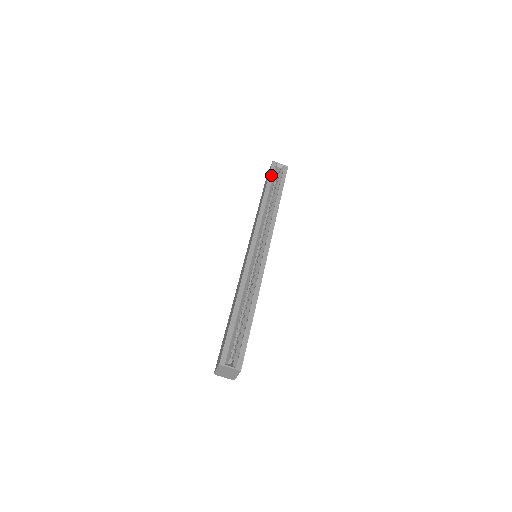
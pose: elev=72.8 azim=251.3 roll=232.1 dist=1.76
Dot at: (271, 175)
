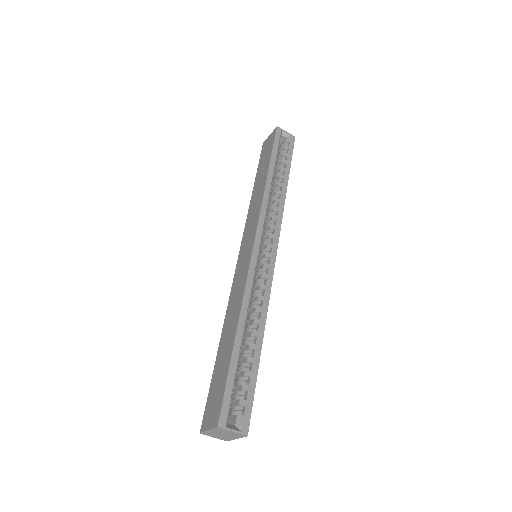
Dot at: (276, 145)
